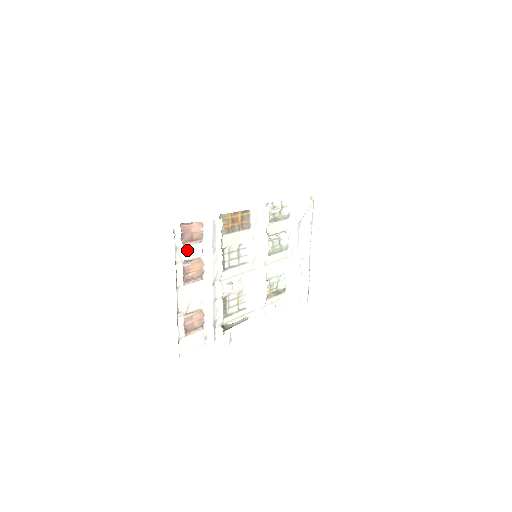
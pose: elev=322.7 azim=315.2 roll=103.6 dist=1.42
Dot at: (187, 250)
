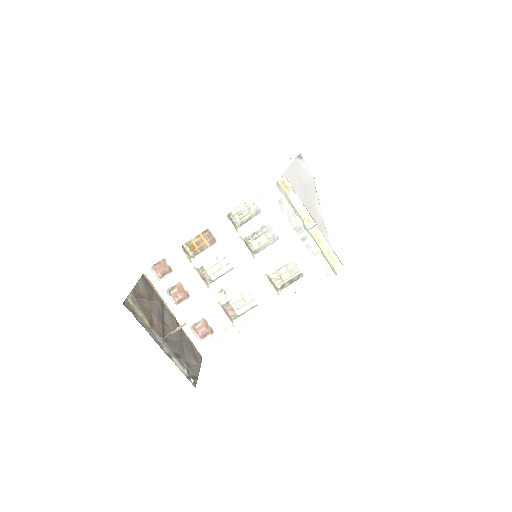
Dot at: (164, 281)
